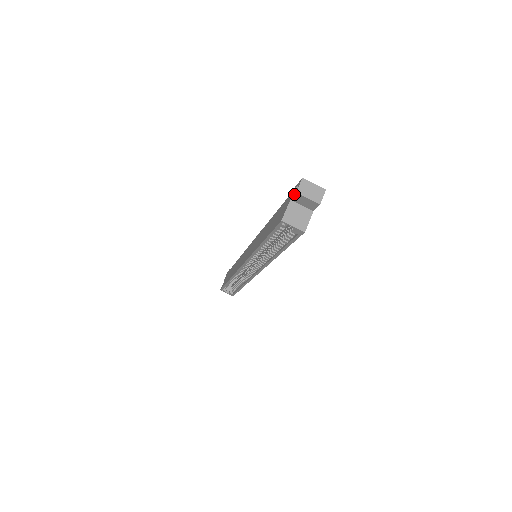
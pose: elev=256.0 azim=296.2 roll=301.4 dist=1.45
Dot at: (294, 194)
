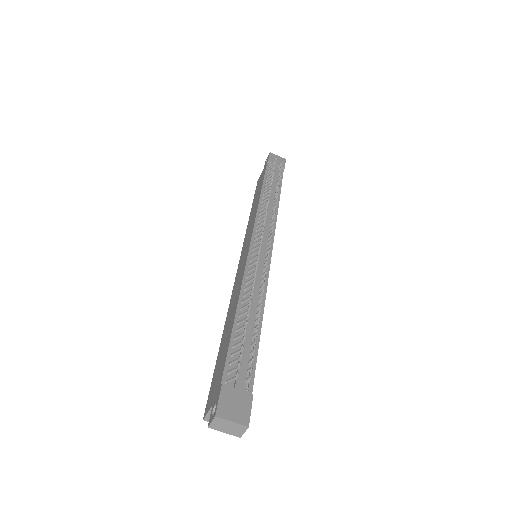
Dot at: (209, 420)
